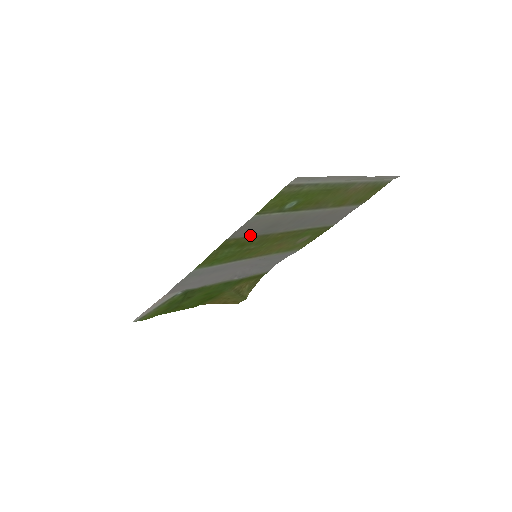
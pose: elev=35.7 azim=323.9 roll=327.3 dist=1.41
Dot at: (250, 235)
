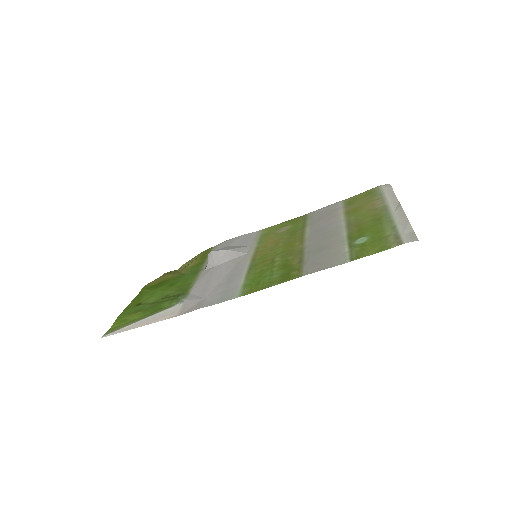
Dot at: (305, 262)
